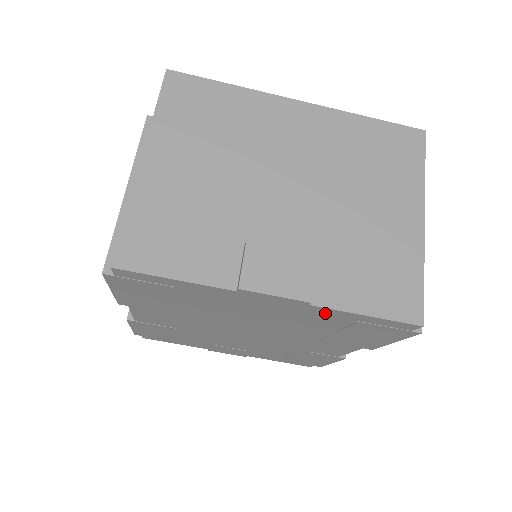
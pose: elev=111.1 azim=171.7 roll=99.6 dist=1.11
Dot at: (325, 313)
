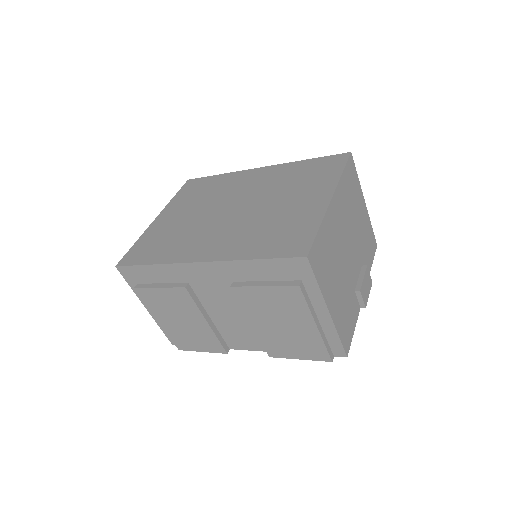
Dot at: occluded
